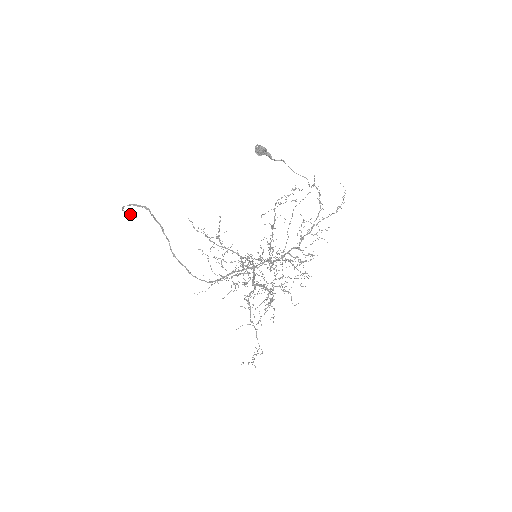
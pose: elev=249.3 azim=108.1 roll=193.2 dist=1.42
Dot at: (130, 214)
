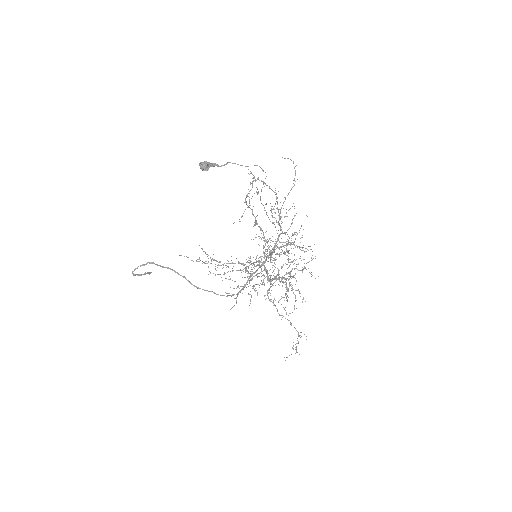
Dot at: (143, 274)
